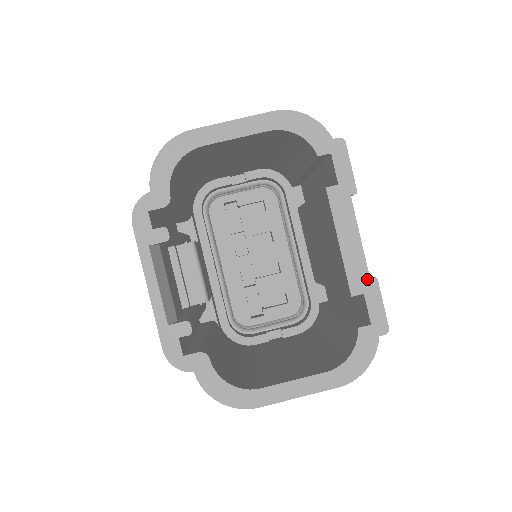
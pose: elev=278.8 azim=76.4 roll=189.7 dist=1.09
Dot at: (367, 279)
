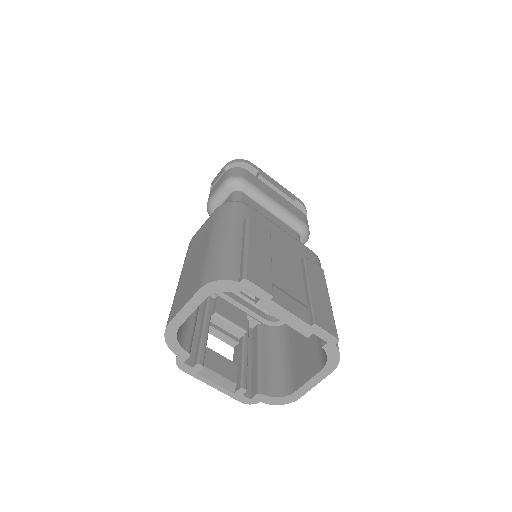
Dot at: (310, 327)
